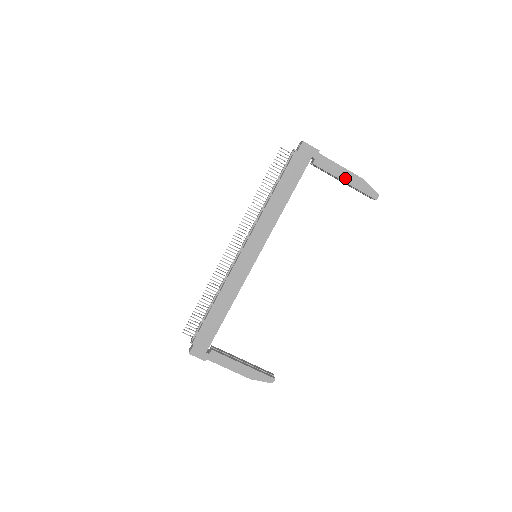
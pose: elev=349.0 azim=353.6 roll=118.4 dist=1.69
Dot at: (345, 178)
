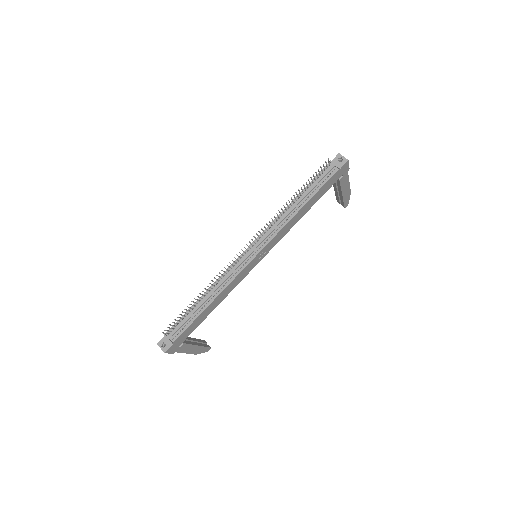
Dot at: (344, 192)
